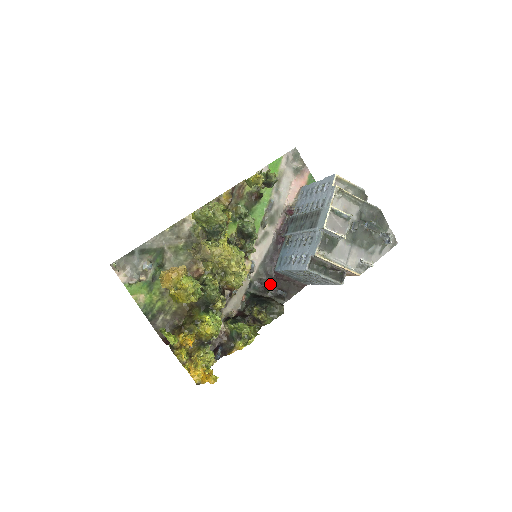
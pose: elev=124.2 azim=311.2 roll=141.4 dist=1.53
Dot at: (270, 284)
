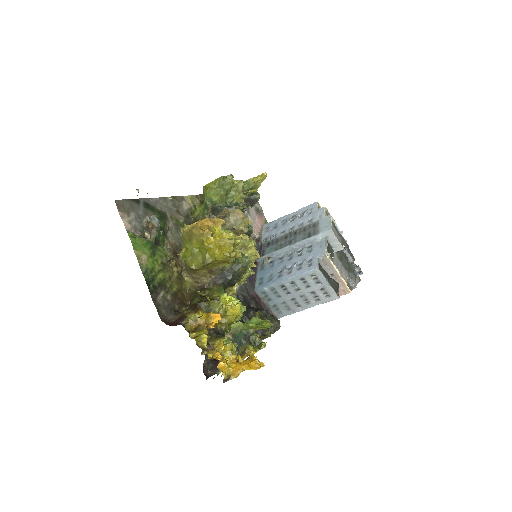
Dot at: (252, 304)
